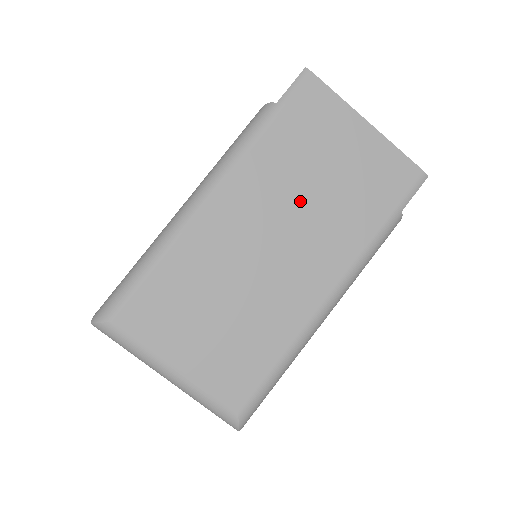
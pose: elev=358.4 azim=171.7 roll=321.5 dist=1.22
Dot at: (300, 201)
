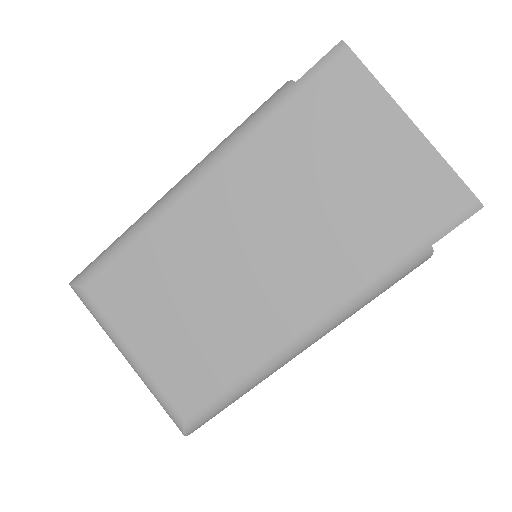
Dot at: (298, 206)
